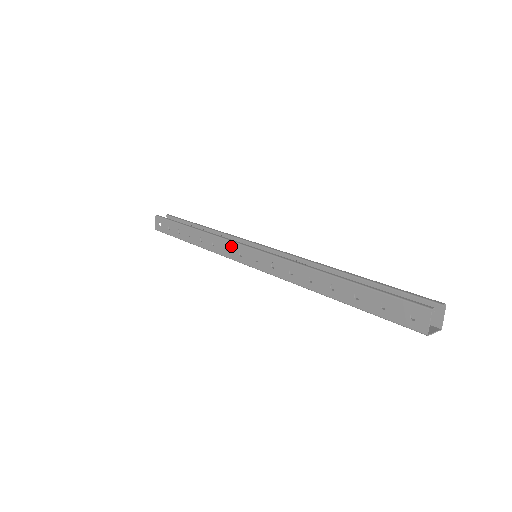
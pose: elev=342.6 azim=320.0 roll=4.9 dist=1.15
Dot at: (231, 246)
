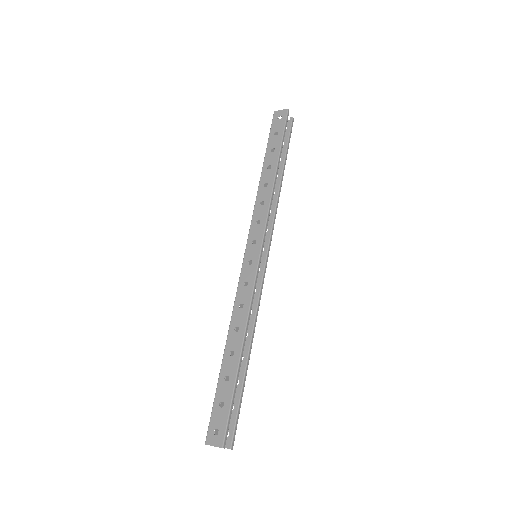
Dot at: (261, 228)
